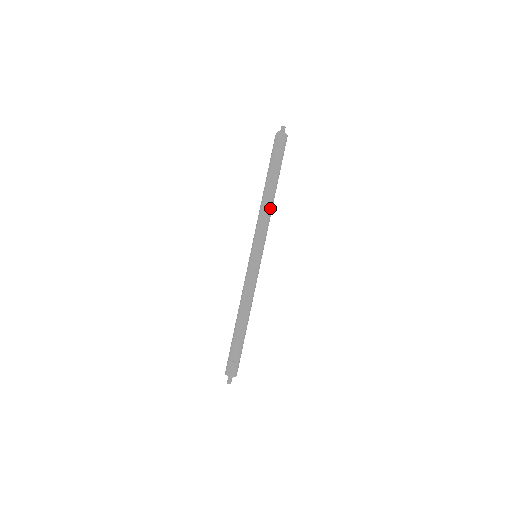
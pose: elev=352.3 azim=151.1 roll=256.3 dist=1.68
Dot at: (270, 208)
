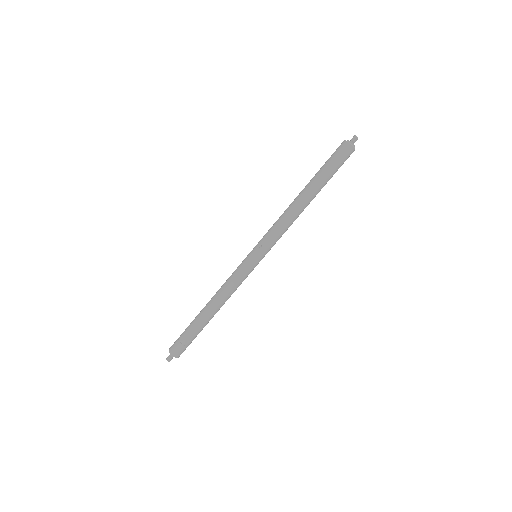
Dot at: (297, 217)
